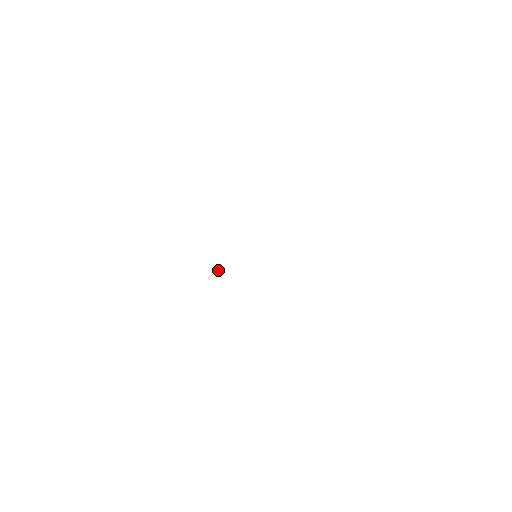
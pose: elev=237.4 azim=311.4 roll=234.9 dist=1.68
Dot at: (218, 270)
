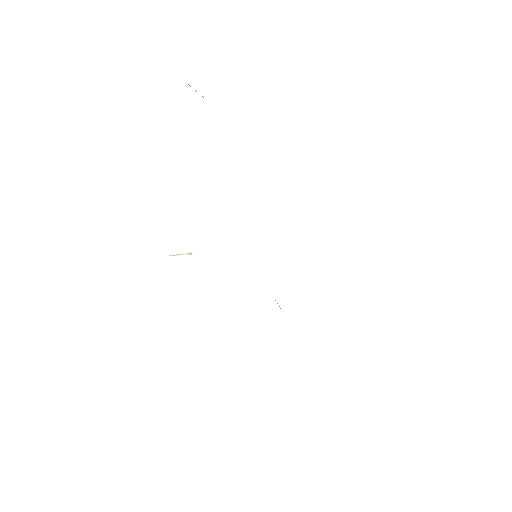
Dot at: occluded
